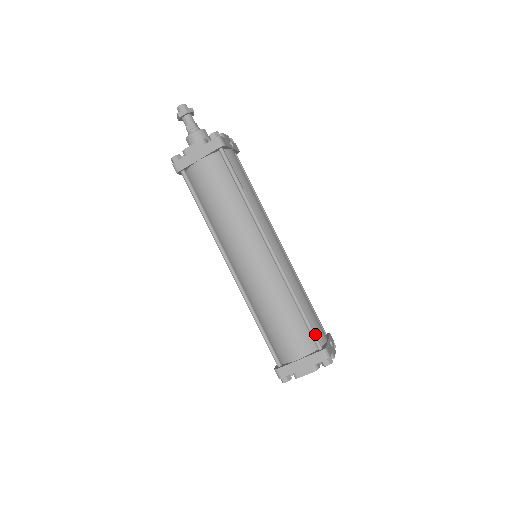
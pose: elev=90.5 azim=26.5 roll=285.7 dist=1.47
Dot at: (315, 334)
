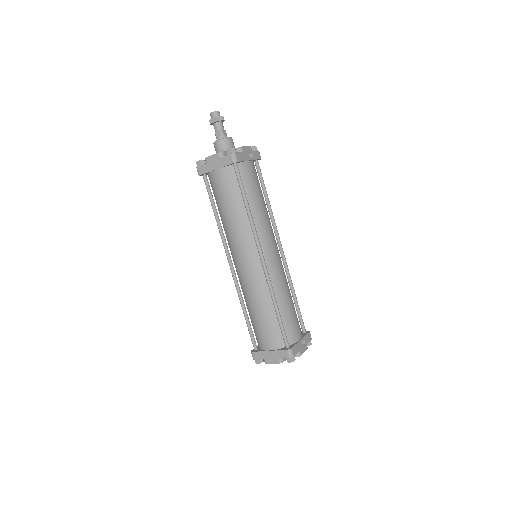
Dot at: (285, 335)
